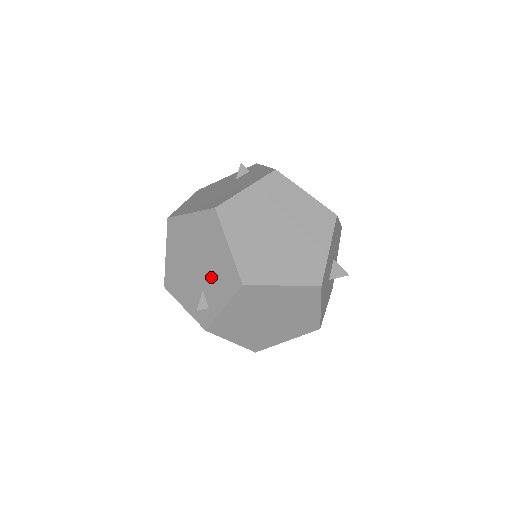
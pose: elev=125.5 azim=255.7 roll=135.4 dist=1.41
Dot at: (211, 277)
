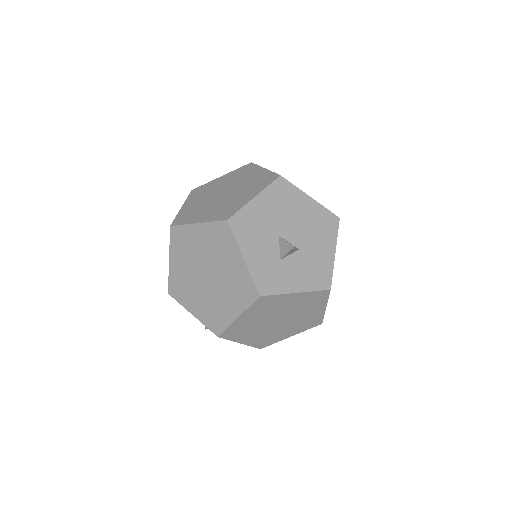
Dot at: occluded
